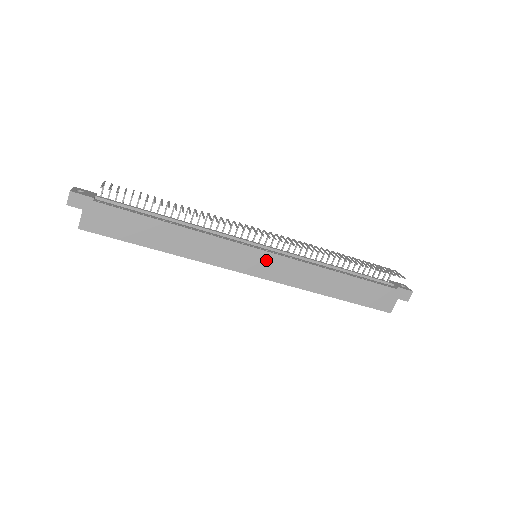
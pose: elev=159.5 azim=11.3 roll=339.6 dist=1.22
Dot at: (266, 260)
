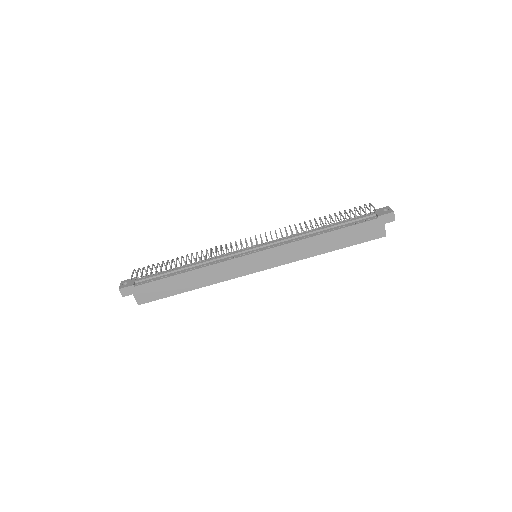
Dot at: (262, 257)
